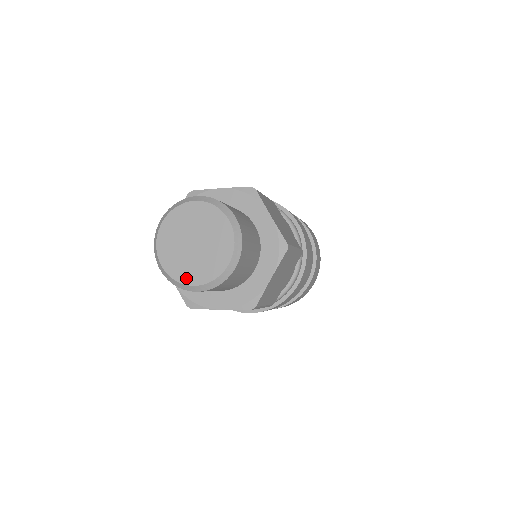
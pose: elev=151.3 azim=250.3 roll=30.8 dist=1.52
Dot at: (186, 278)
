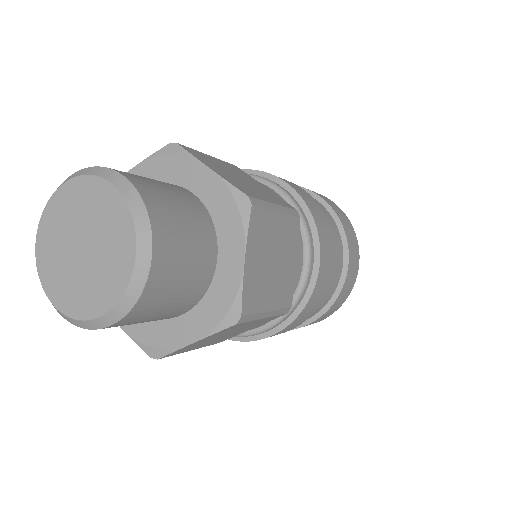
Dot at: (50, 286)
